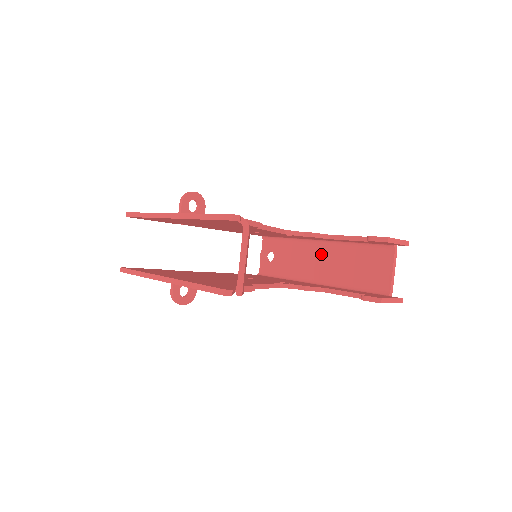
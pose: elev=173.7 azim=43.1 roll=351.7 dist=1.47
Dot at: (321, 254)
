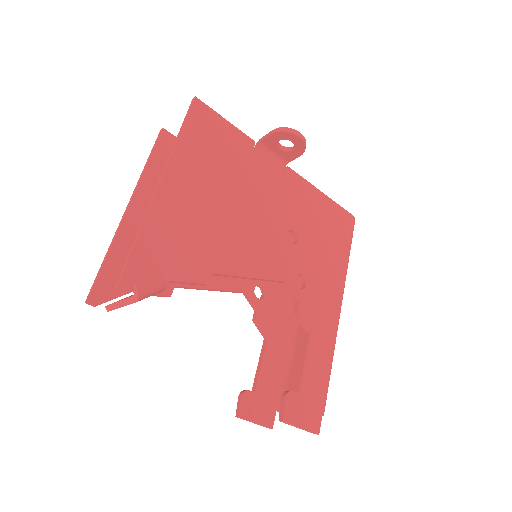
Dot at: occluded
